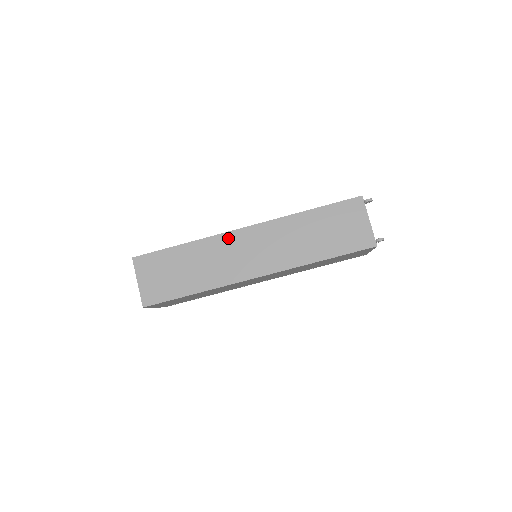
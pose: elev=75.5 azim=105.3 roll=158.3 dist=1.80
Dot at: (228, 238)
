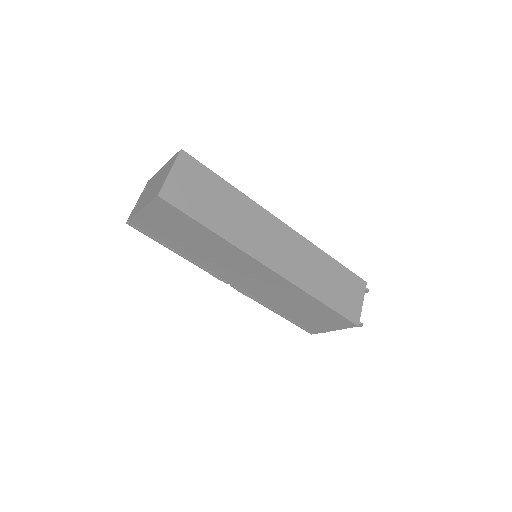
Dot at: (268, 218)
